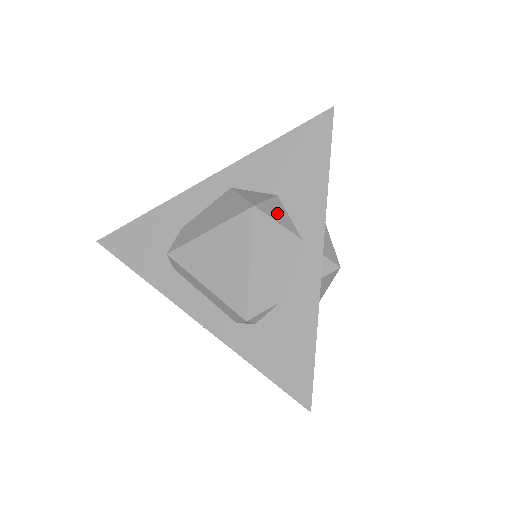
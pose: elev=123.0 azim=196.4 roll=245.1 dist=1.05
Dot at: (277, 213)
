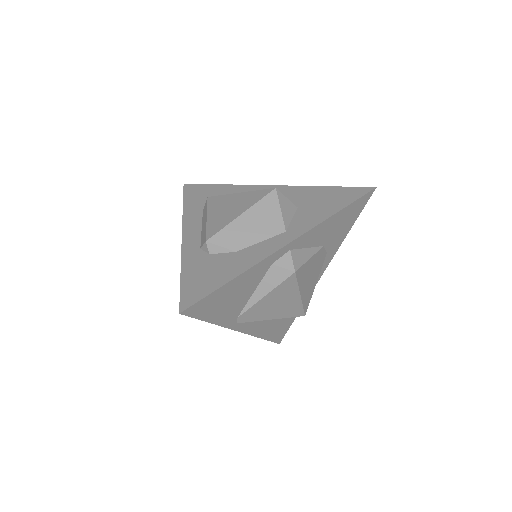
Dot at: (286, 207)
